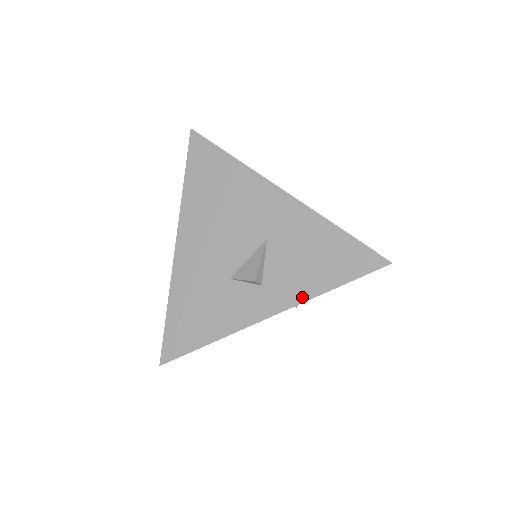
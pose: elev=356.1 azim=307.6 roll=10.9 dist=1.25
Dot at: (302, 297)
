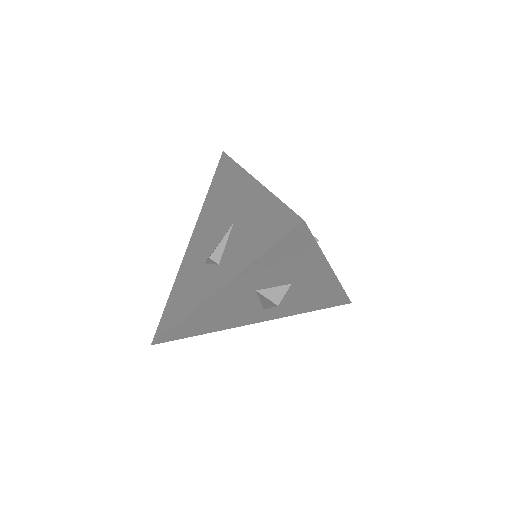
Dot at: (237, 270)
